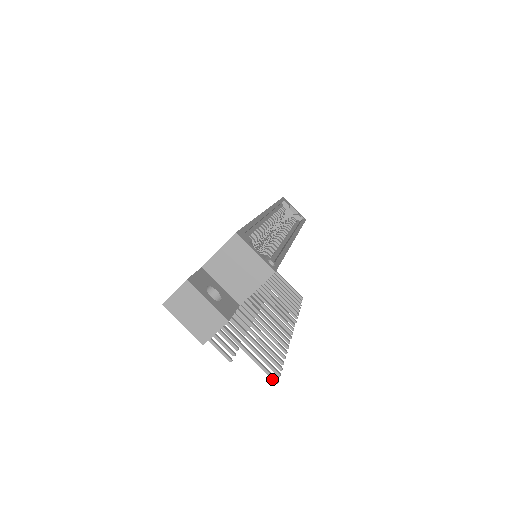
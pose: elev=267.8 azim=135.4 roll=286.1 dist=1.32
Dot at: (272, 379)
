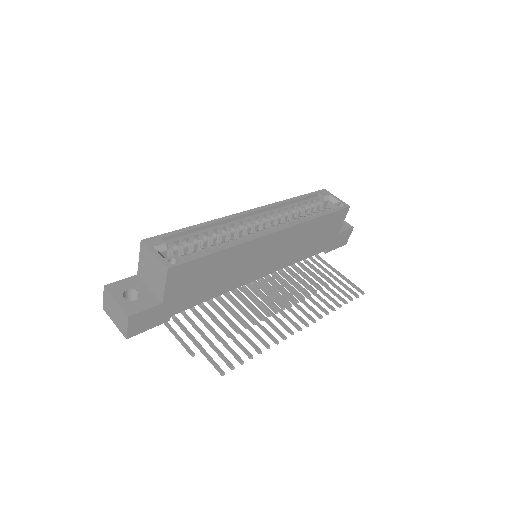
Dot at: (218, 371)
